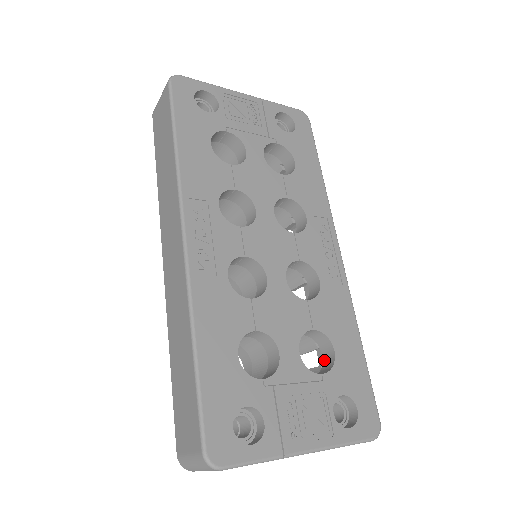
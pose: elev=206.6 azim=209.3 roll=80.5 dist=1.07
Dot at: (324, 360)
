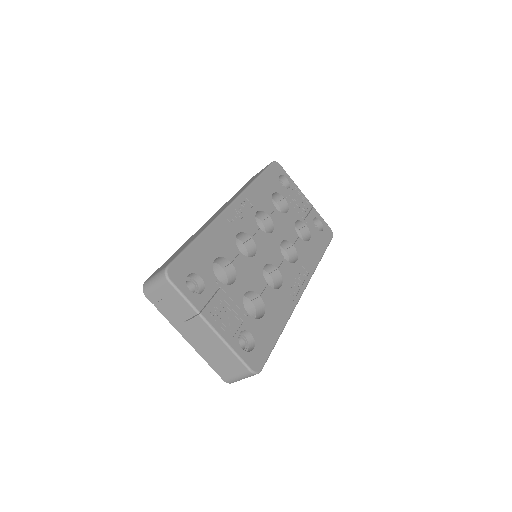
Dot at: occluded
